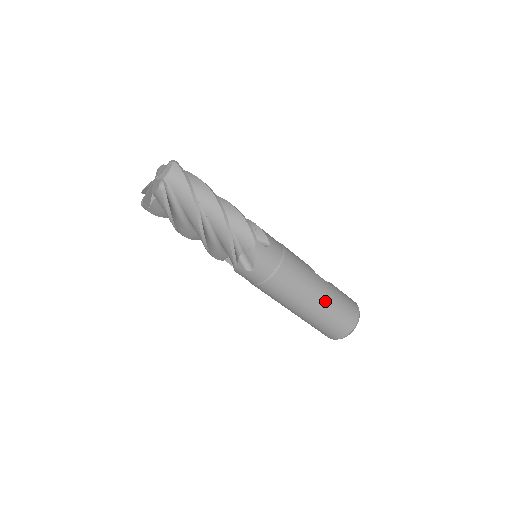
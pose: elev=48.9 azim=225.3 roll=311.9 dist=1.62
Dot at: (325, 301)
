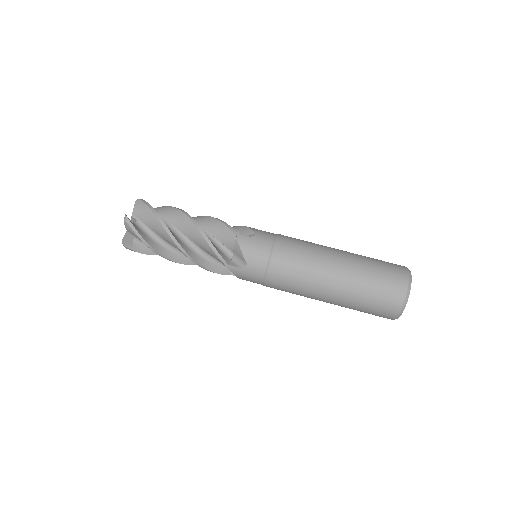
Dot at: occluded
